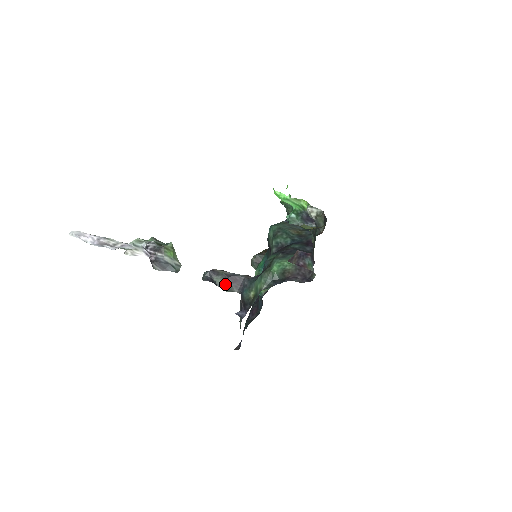
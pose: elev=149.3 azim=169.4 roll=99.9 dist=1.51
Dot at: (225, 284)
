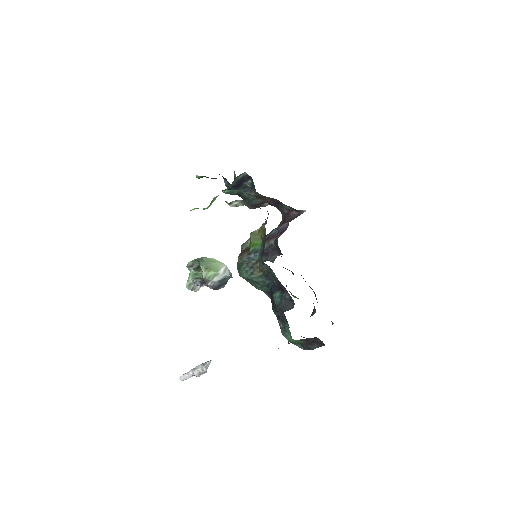
Dot at: (265, 260)
